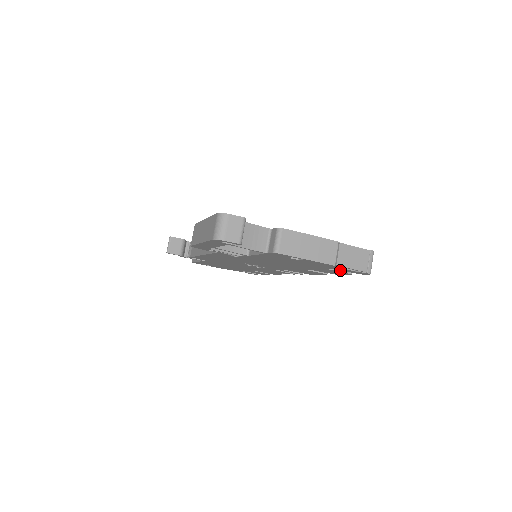
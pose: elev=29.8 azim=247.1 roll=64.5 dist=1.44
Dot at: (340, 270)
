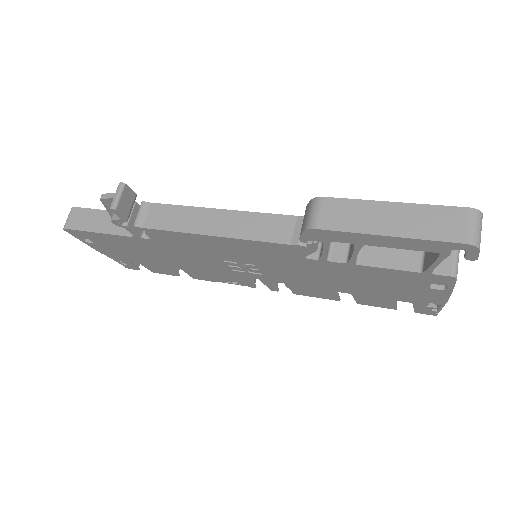
Dot at: occluded
